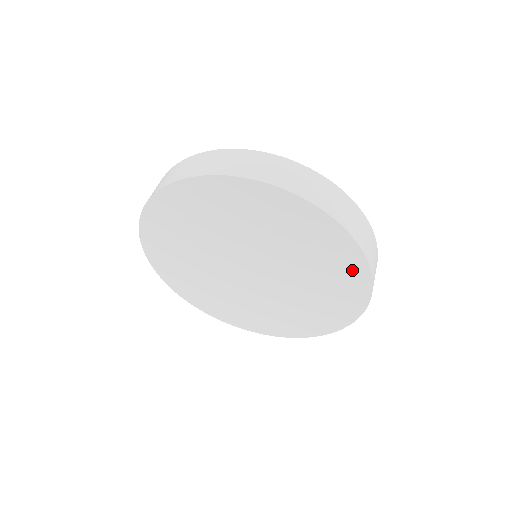
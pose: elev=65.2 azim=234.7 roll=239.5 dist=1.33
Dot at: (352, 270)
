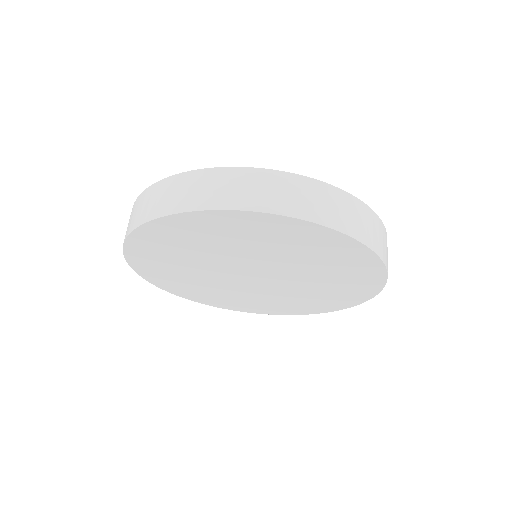
Dot at: (336, 244)
